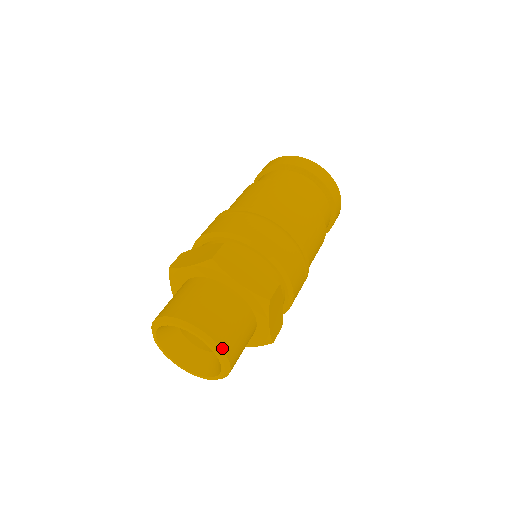
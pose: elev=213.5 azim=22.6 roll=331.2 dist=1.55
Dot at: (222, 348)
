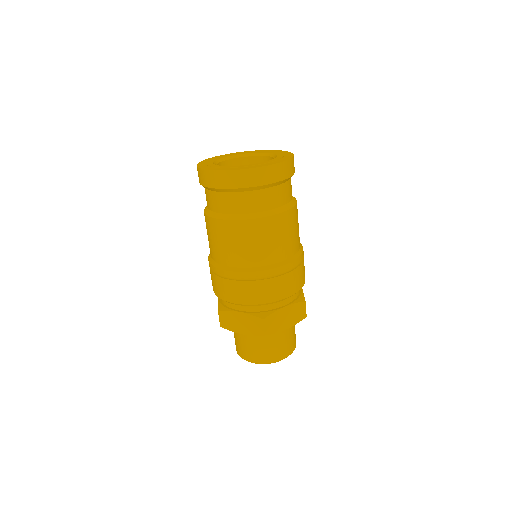
Dot at: (268, 363)
